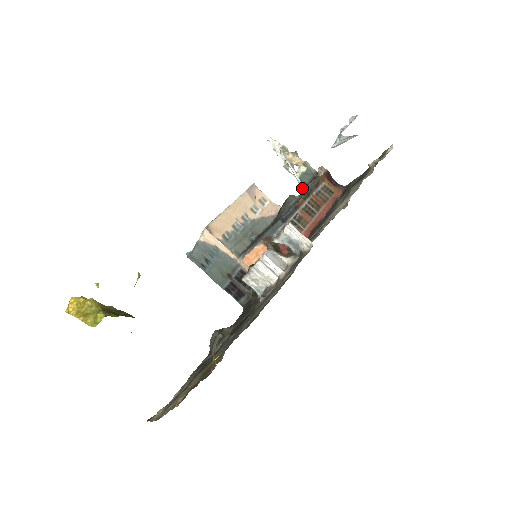
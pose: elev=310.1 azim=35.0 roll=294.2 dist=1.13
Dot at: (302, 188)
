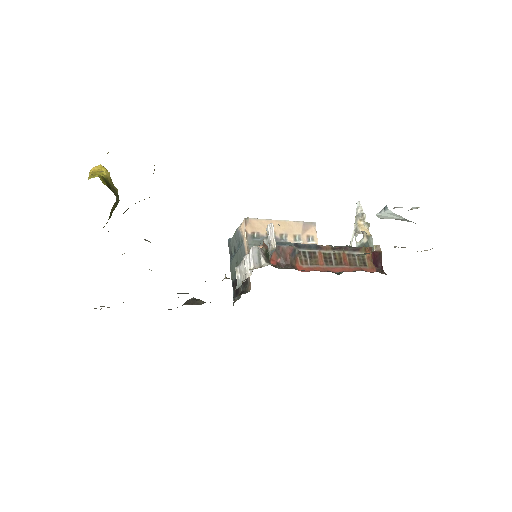
Dot at: occluded
